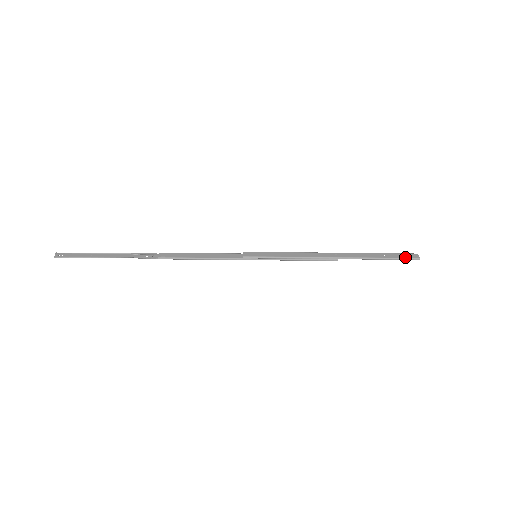
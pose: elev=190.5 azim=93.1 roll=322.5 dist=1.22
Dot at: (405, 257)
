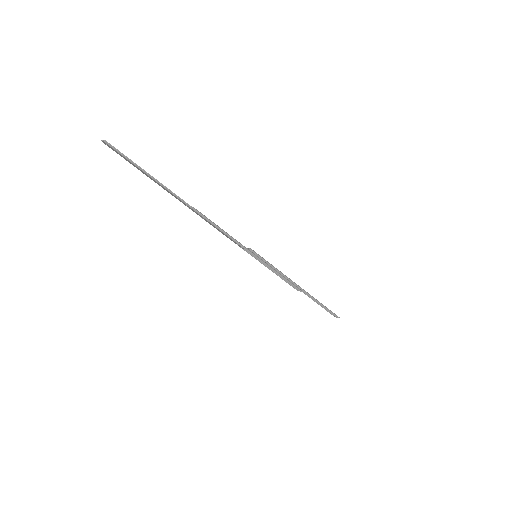
Dot at: occluded
